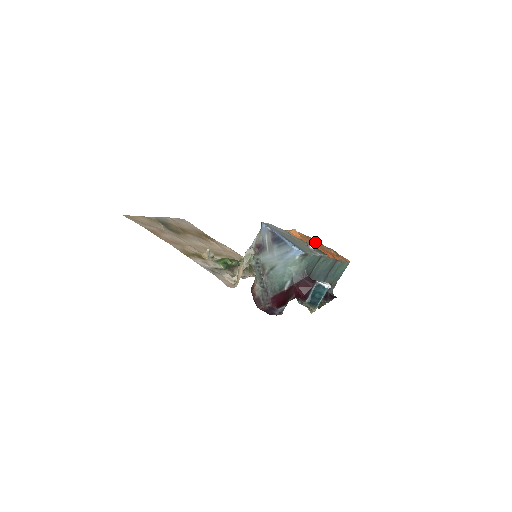
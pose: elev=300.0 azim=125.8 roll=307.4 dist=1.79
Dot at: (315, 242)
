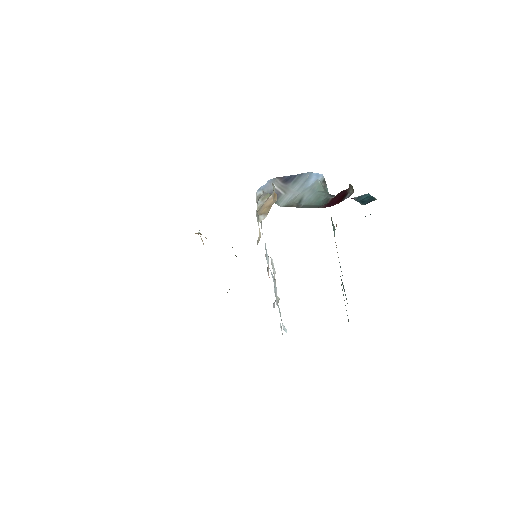
Dot at: occluded
